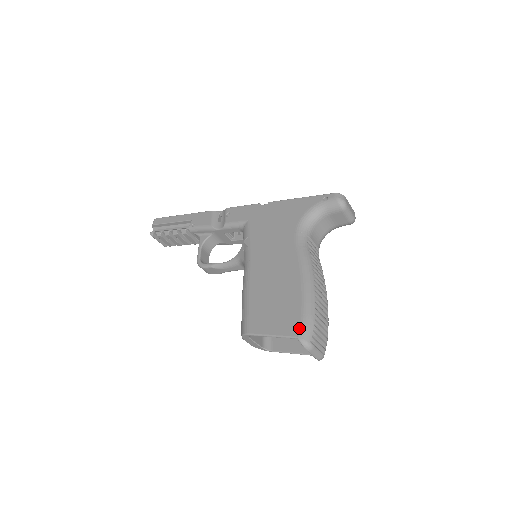
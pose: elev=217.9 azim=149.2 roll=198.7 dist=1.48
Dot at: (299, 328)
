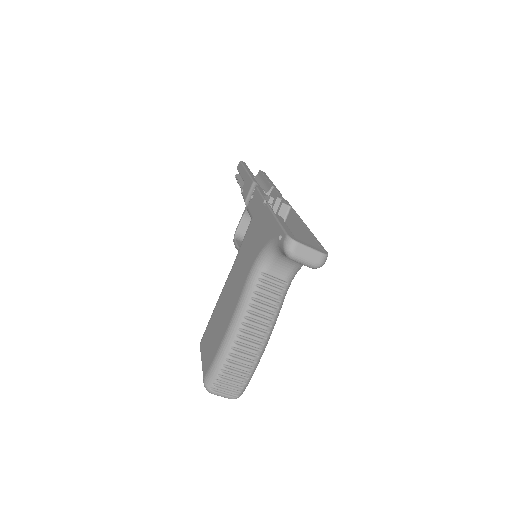
Dot at: (207, 371)
